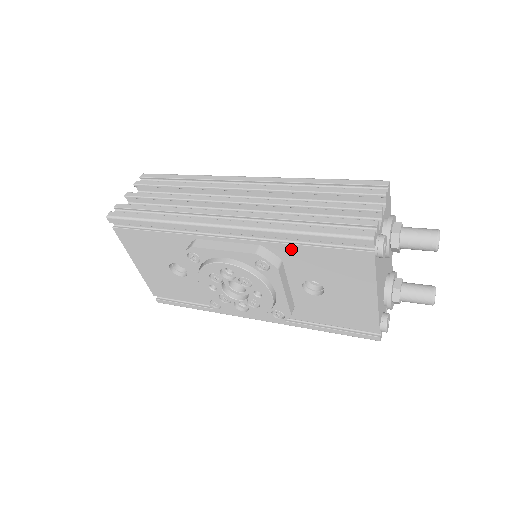
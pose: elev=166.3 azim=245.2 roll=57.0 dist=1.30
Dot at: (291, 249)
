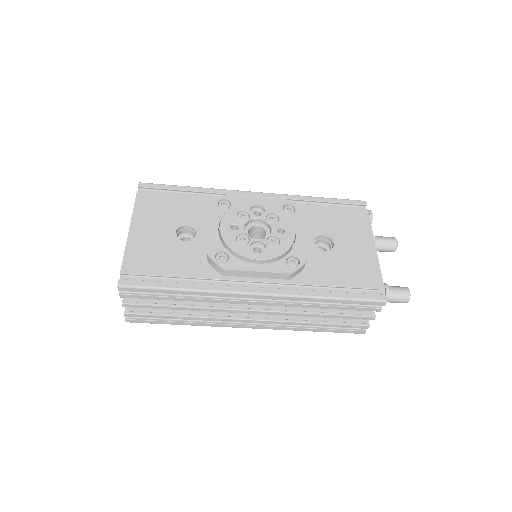
Dot at: (309, 208)
